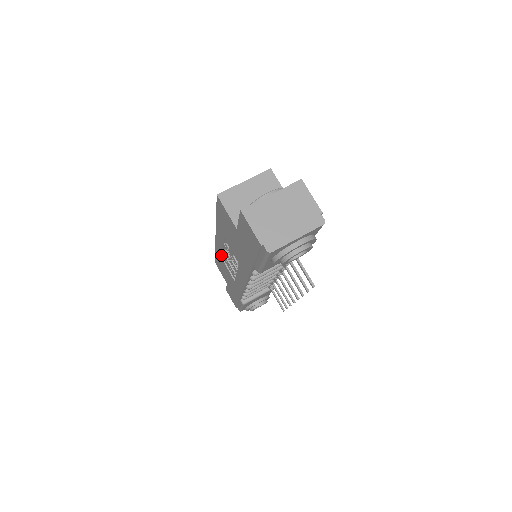
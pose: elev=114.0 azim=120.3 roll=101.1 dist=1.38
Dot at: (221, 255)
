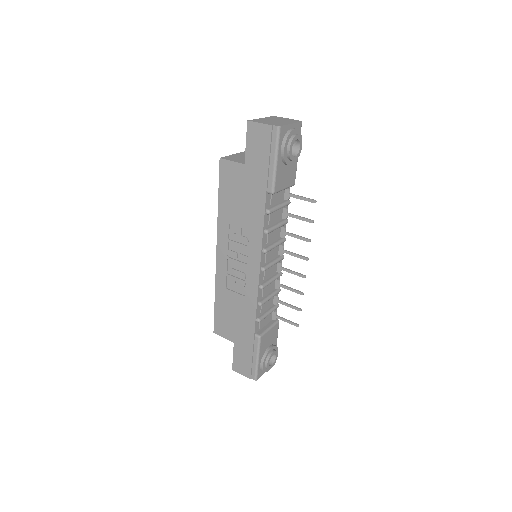
Dot at: (224, 280)
